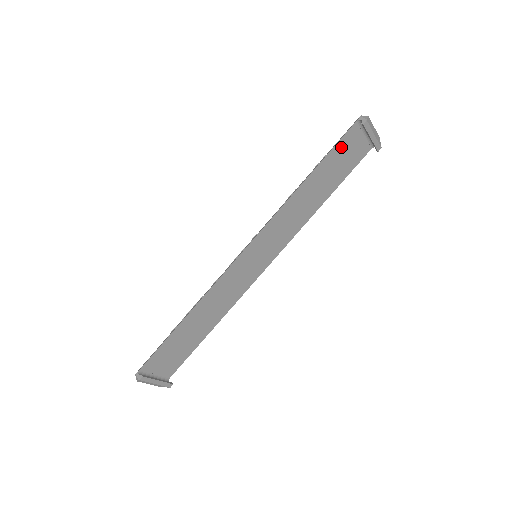
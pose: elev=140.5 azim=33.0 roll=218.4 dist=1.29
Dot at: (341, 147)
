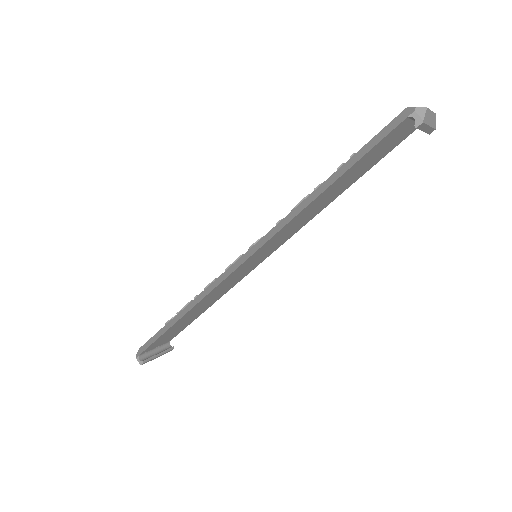
Dot at: (378, 147)
